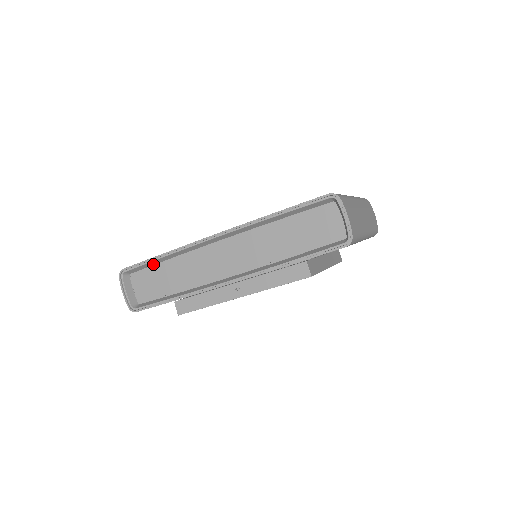
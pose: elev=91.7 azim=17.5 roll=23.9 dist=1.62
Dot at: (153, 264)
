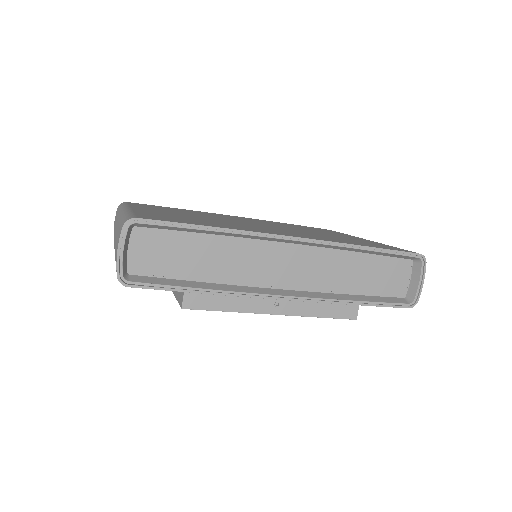
Dot at: (183, 230)
